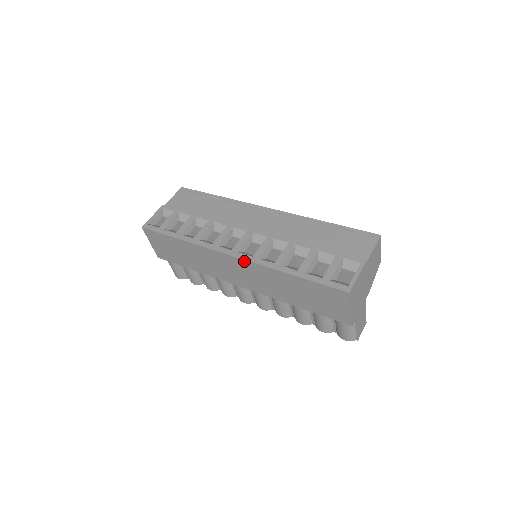
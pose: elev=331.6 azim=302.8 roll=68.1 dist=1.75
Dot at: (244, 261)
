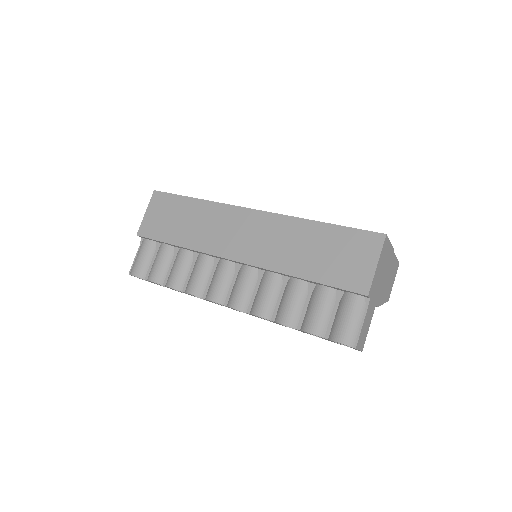
Dot at: (266, 214)
